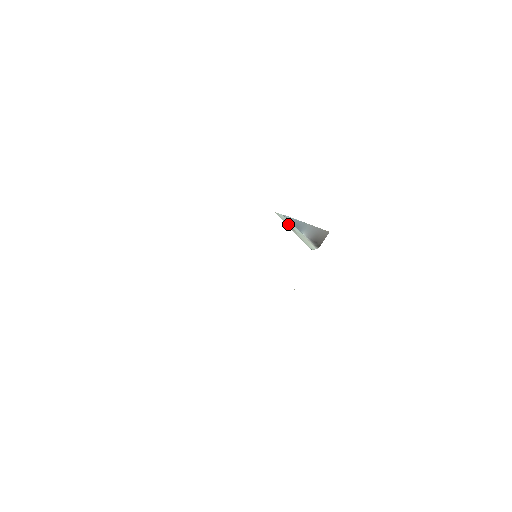
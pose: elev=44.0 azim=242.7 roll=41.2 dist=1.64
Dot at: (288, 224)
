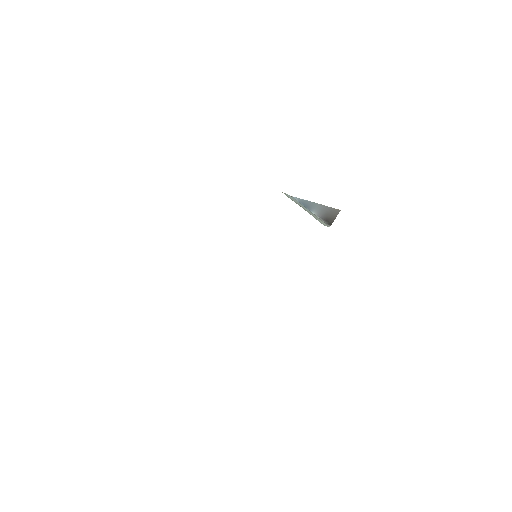
Dot at: (297, 203)
